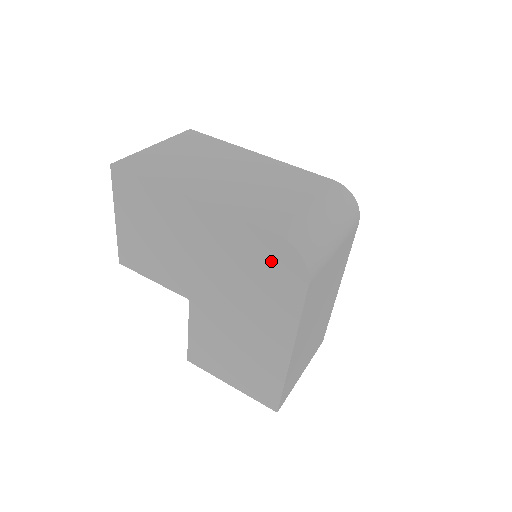
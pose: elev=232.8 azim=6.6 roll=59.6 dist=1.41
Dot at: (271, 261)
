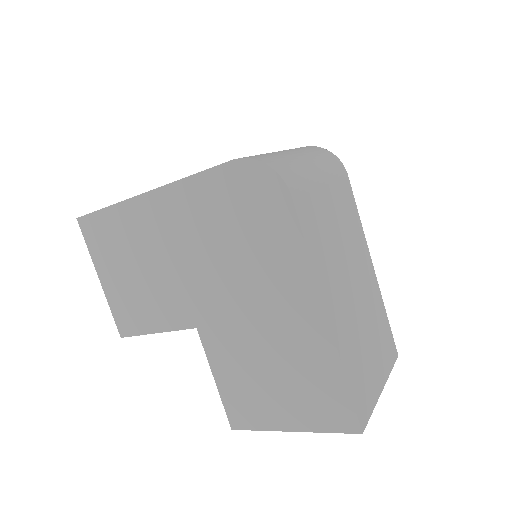
Dot at: (243, 198)
